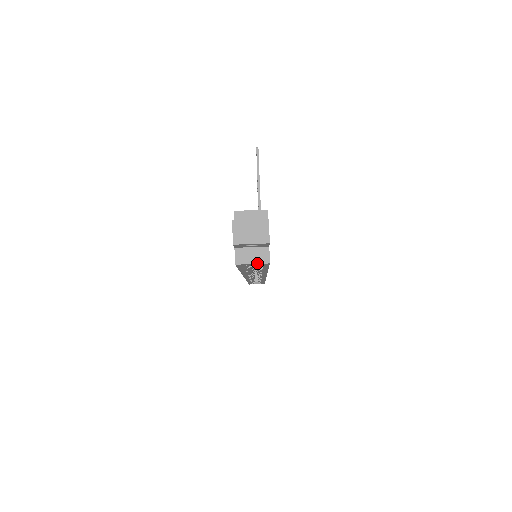
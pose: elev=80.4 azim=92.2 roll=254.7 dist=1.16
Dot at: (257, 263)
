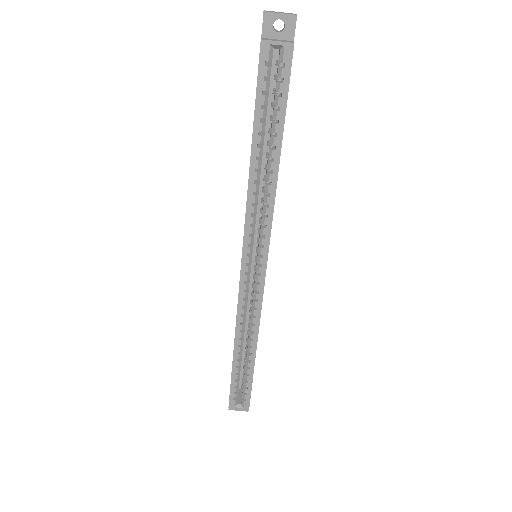
Dot at: (282, 41)
